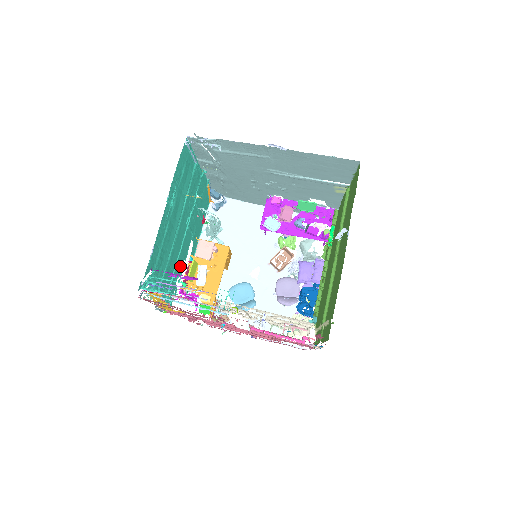
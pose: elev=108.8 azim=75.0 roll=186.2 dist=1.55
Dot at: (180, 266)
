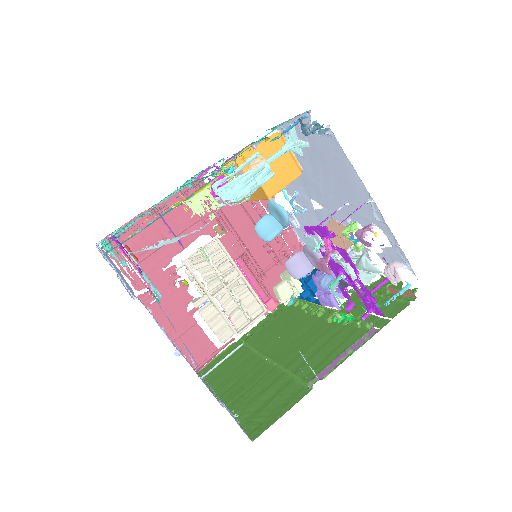
Dot at: occluded
